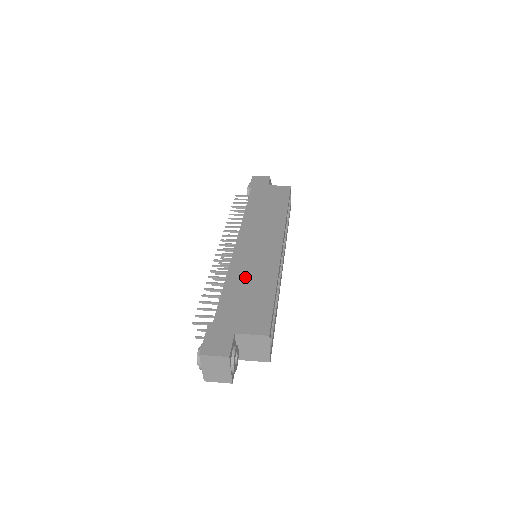
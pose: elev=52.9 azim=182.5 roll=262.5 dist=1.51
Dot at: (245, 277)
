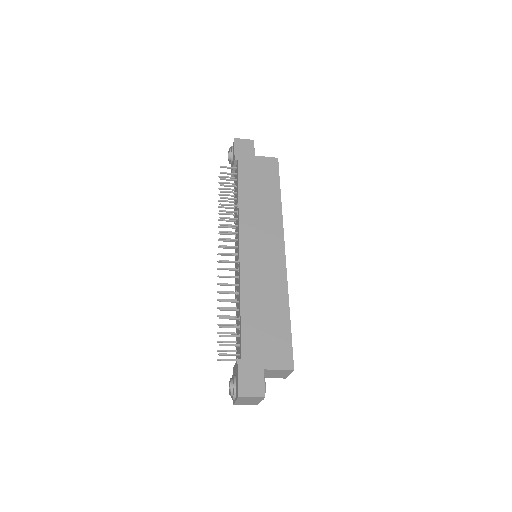
Dot at: (258, 297)
